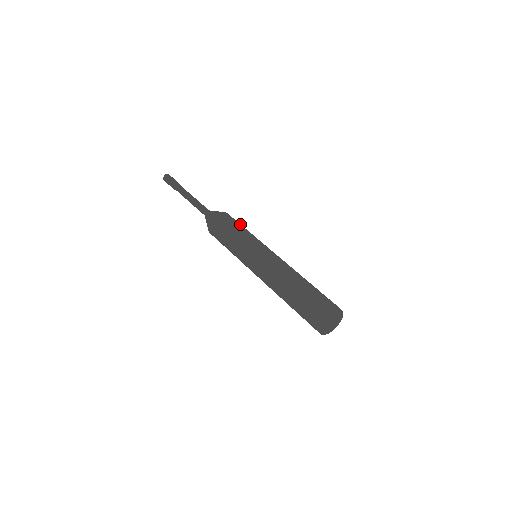
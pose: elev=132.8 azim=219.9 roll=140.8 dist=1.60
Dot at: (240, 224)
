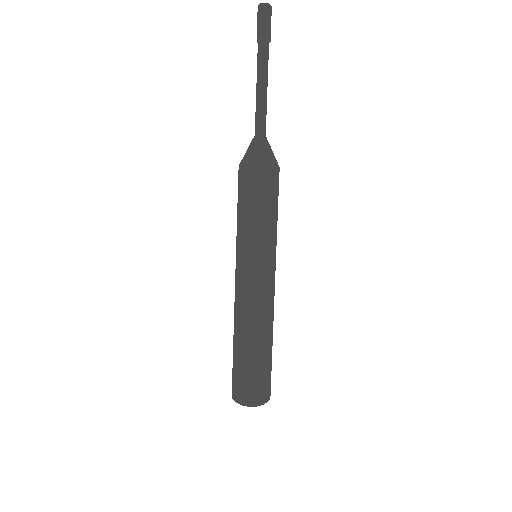
Dot at: (265, 201)
